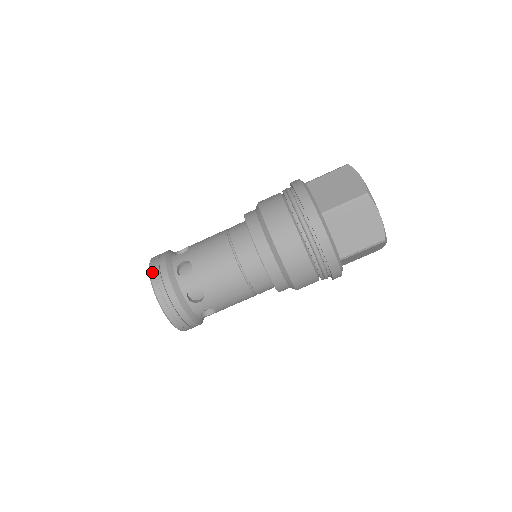
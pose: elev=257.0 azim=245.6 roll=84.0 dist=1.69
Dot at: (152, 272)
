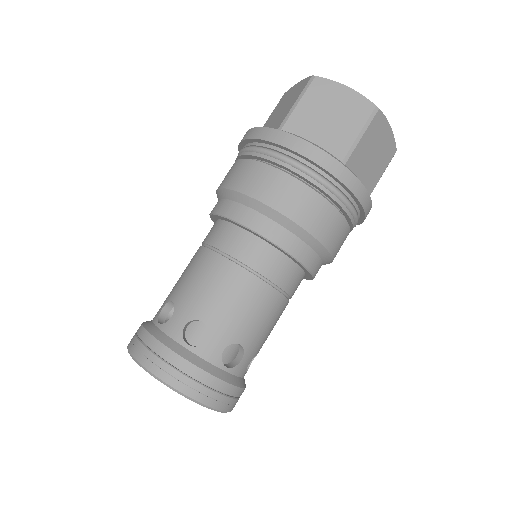
Dot at: (130, 346)
